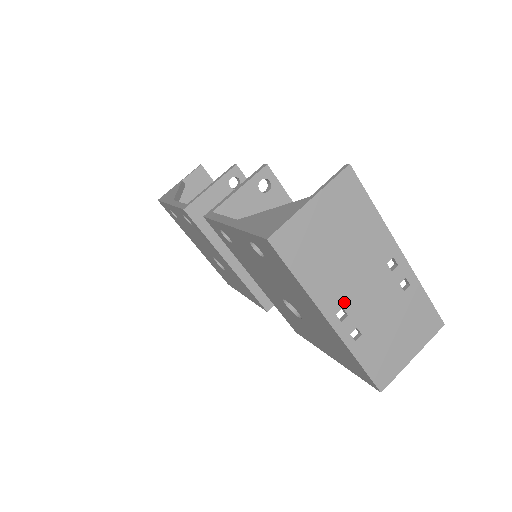
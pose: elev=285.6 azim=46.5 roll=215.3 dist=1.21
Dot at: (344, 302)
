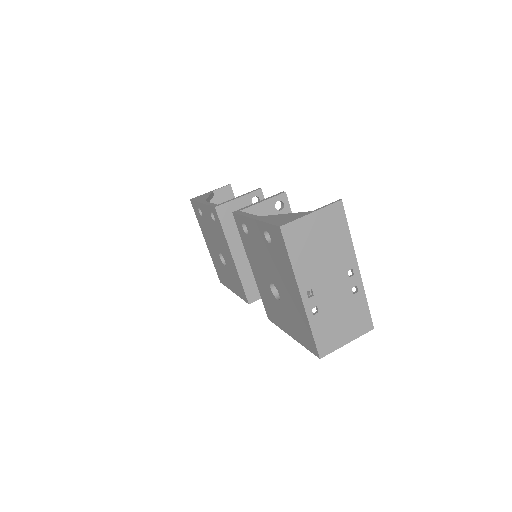
Dot at: (314, 286)
